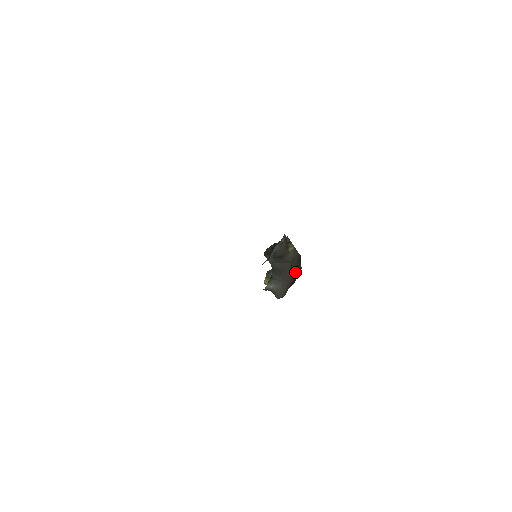
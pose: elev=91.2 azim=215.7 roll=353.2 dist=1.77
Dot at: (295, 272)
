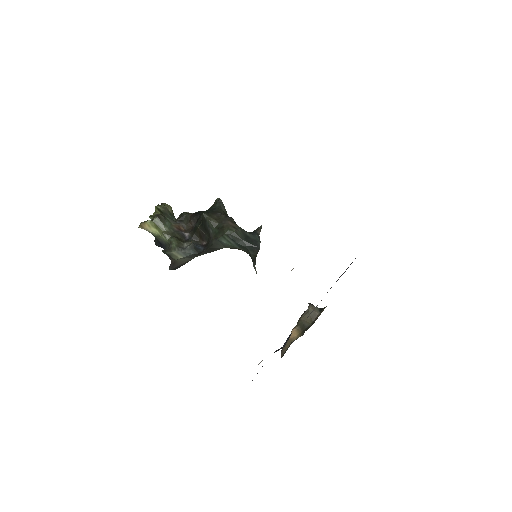
Dot at: occluded
